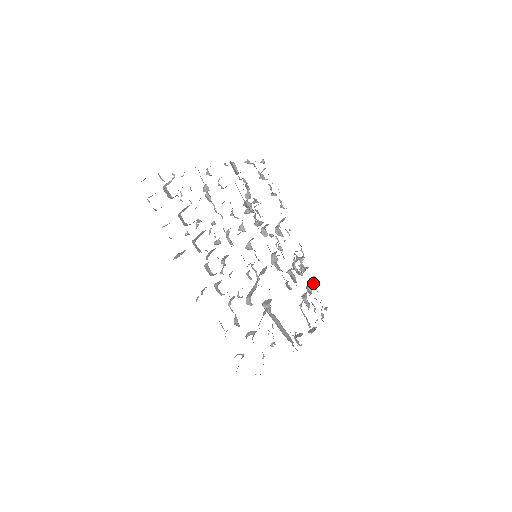
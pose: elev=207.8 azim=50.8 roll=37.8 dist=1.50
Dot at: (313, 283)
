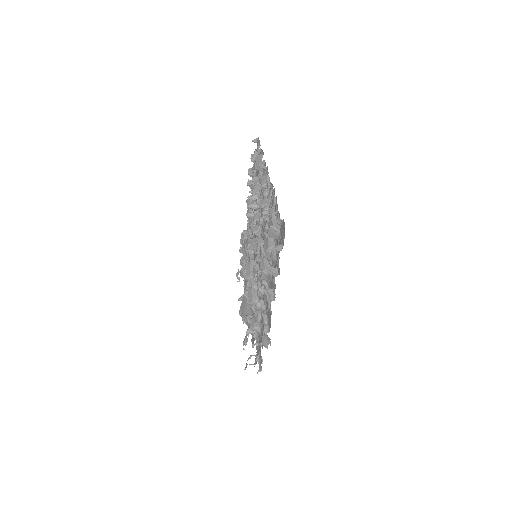
Dot at: (243, 252)
